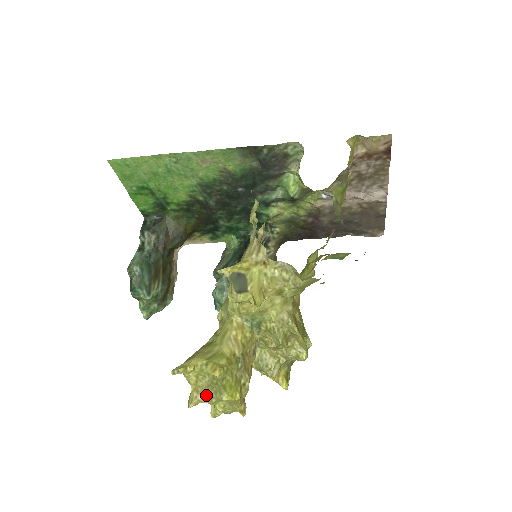
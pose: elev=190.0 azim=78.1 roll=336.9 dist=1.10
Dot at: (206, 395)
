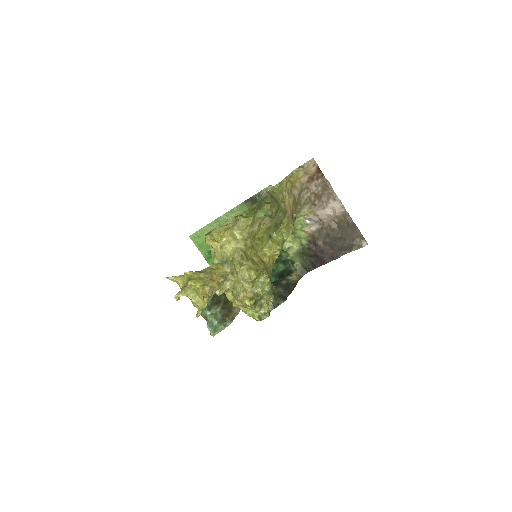
Dot at: (184, 288)
